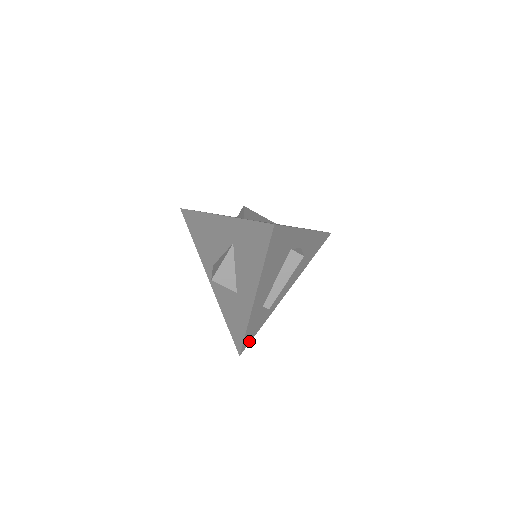
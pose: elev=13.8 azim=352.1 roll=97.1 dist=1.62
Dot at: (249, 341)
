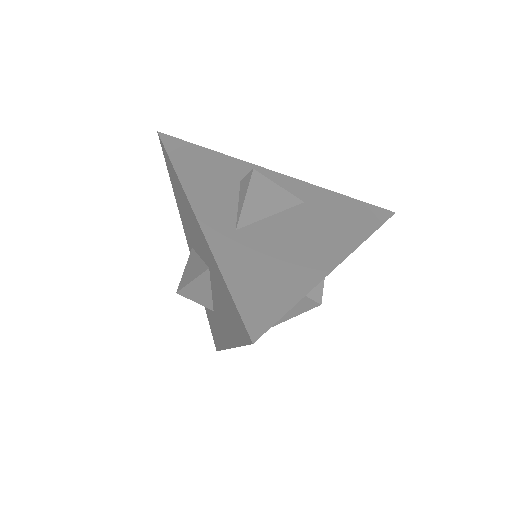
Dot at: occluded
